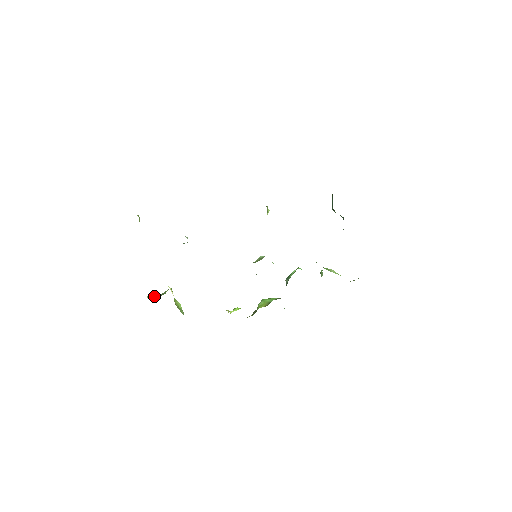
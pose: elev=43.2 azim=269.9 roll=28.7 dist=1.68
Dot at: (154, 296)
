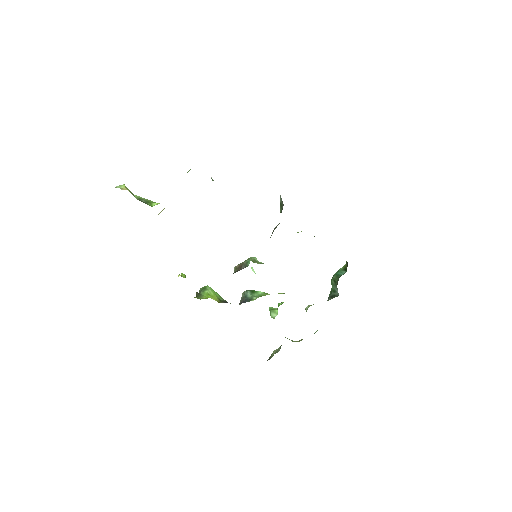
Dot at: occluded
